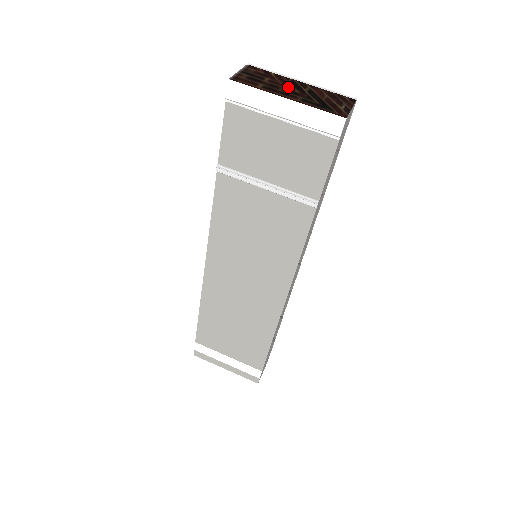
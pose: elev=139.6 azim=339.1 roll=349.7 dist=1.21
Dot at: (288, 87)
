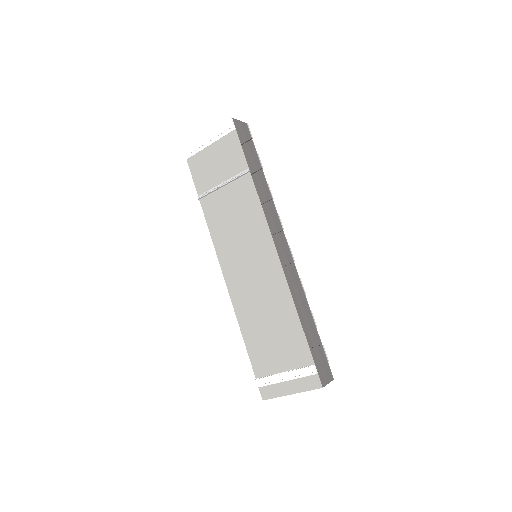
Dot at: occluded
